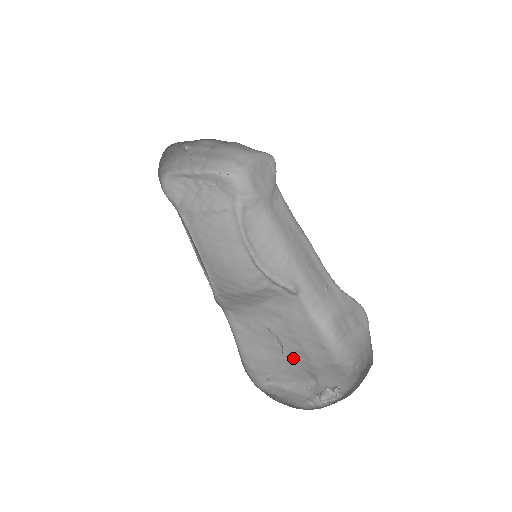
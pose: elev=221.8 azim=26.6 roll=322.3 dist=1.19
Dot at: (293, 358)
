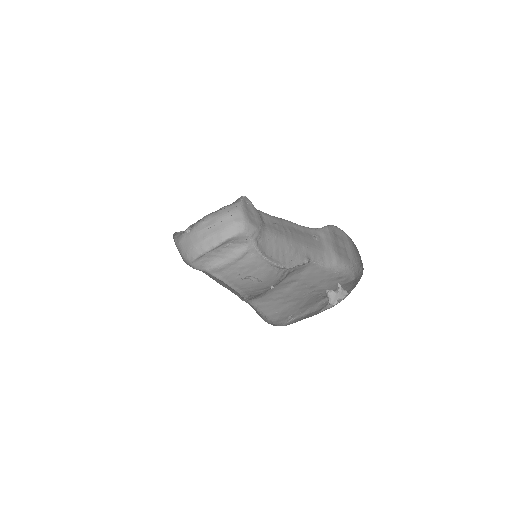
Dot at: (309, 297)
